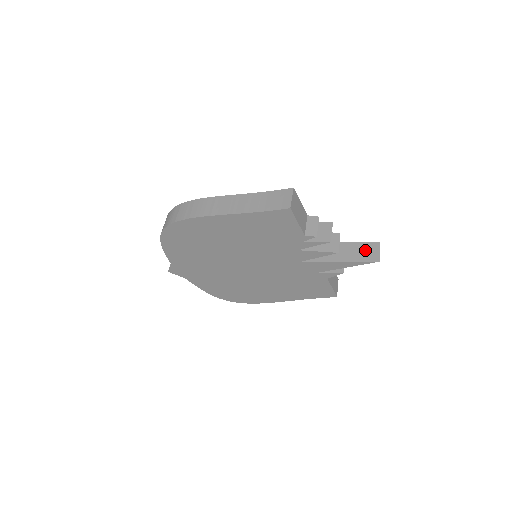
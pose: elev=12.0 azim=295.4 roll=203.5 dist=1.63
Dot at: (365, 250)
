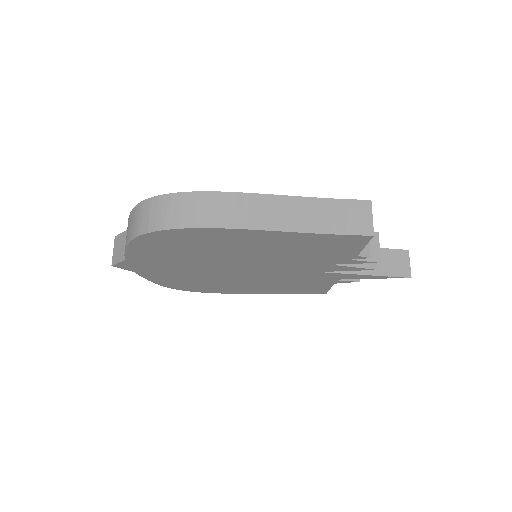
Dot at: (394, 261)
